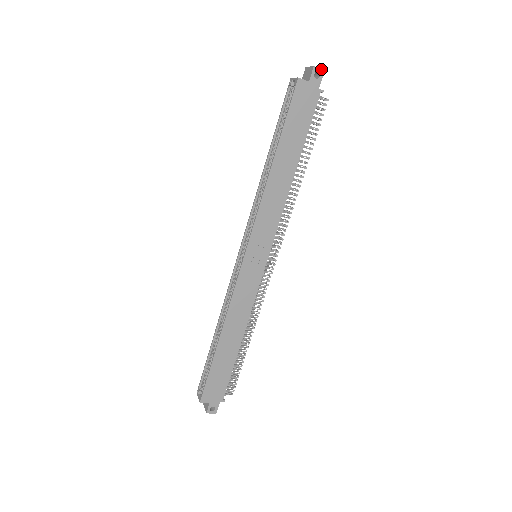
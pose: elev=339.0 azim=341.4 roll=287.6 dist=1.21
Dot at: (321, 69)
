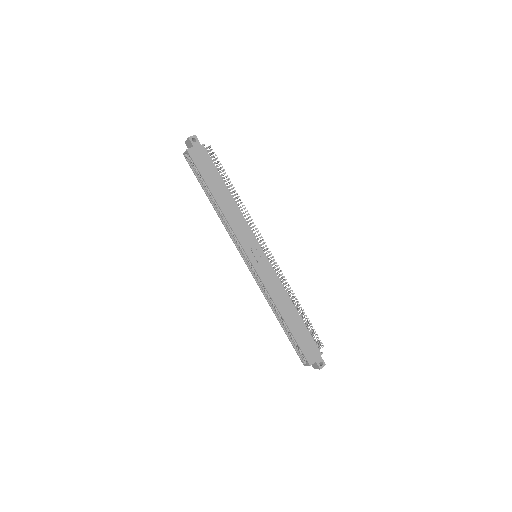
Dot at: (193, 135)
